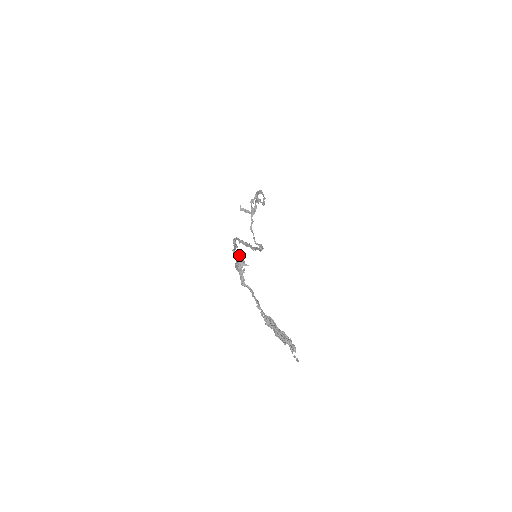
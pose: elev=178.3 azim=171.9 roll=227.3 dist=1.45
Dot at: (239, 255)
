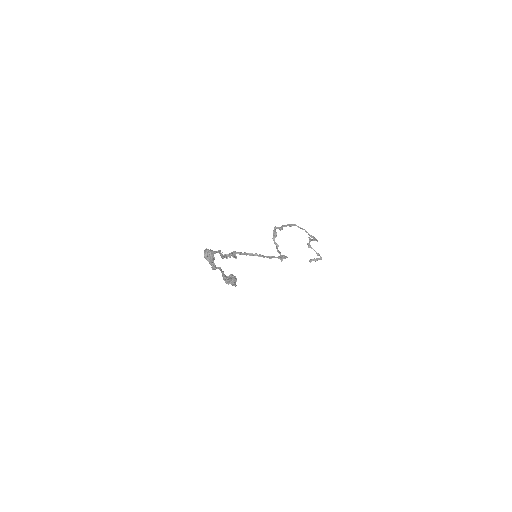
Dot at: (221, 255)
